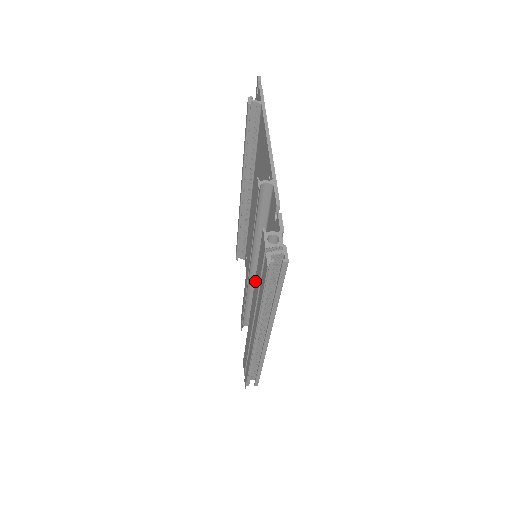
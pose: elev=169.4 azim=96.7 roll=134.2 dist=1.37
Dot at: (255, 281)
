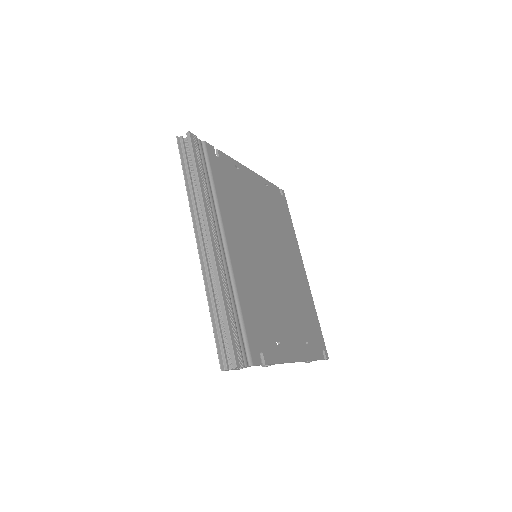
Dot at: occluded
